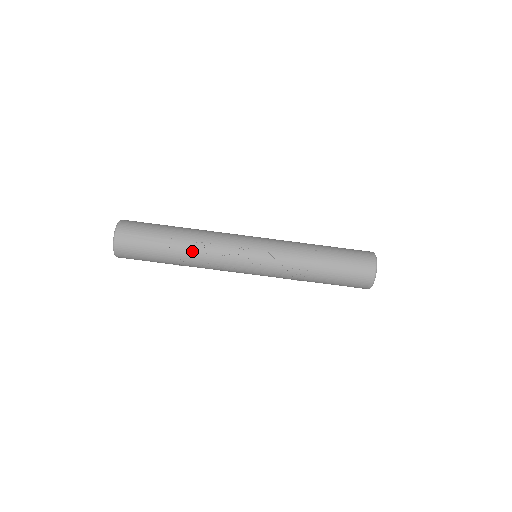
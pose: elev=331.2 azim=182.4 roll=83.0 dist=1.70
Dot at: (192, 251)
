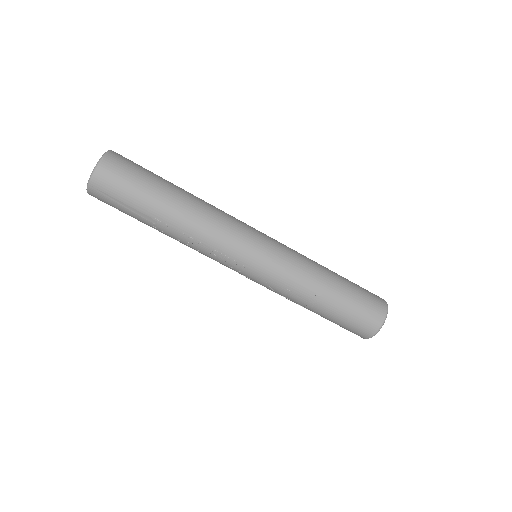
Dot at: (178, 239)
